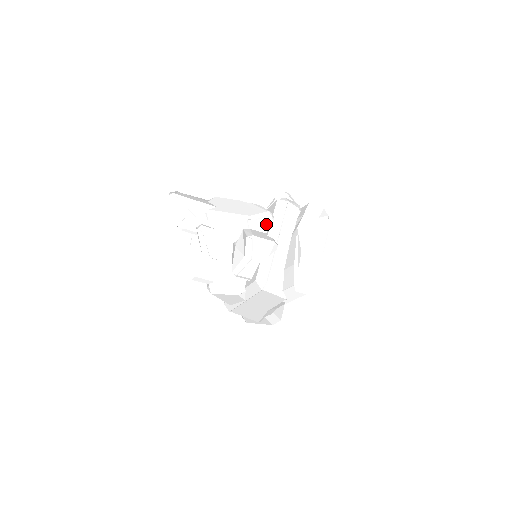
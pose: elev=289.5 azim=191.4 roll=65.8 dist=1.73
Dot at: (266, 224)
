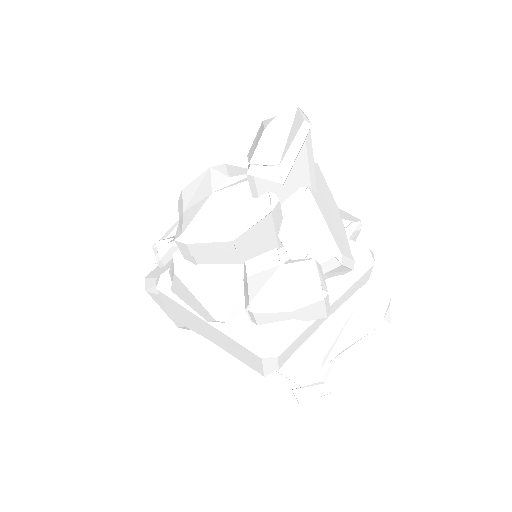
Dot at: (337, 273)
